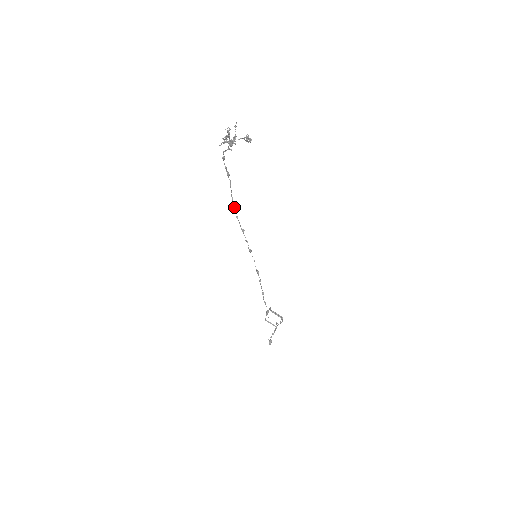
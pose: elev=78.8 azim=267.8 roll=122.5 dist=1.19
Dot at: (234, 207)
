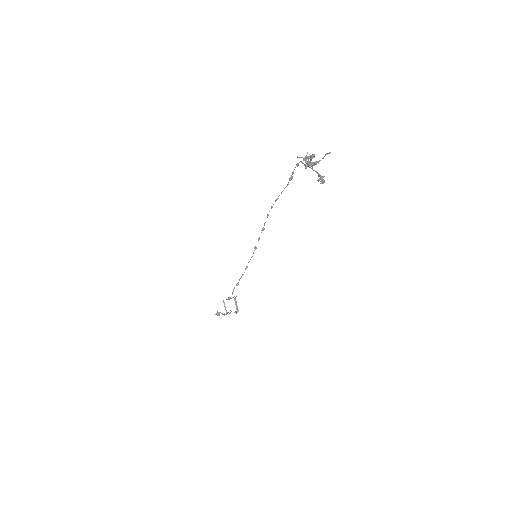
Dot at: occluded
